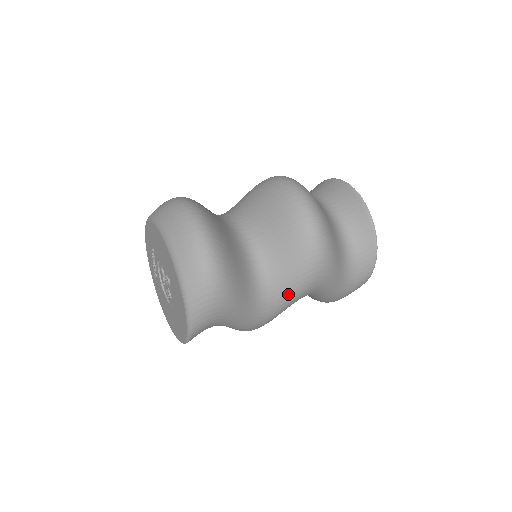
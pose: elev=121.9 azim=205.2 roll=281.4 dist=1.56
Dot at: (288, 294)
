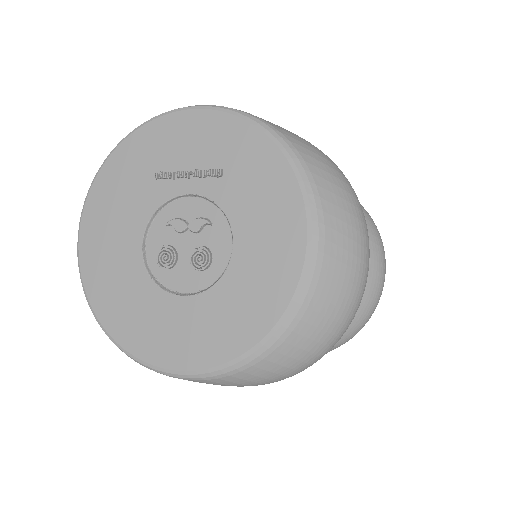
Dot at: occluded
